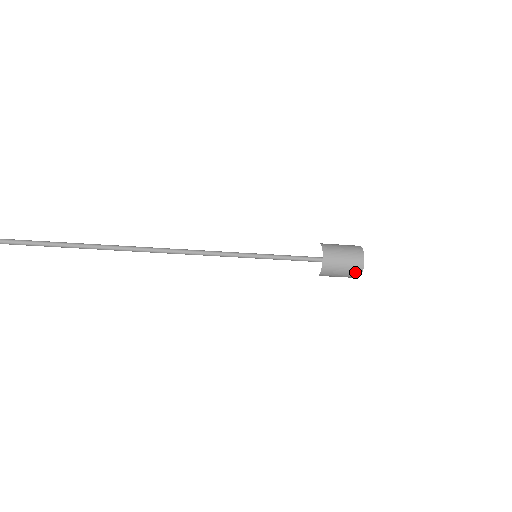
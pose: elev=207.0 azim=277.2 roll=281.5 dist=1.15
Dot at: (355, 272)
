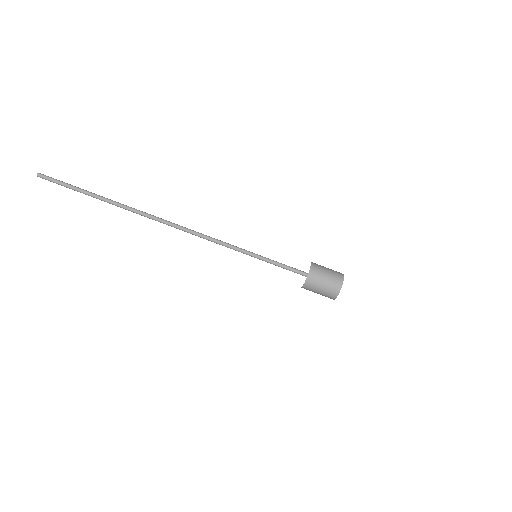
Dot at: (336, 284)
